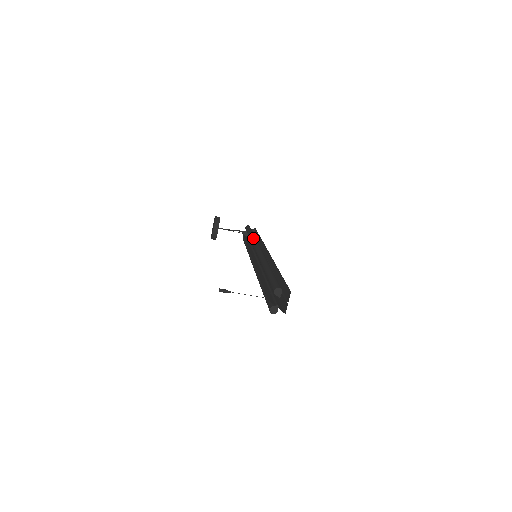
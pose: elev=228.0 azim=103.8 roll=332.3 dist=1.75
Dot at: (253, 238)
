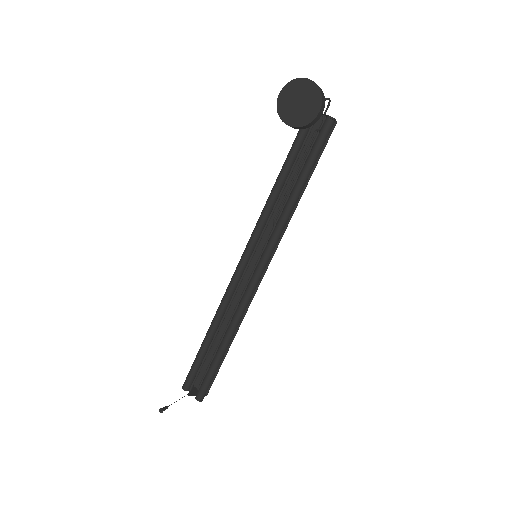
Dot at: (288, 219)
